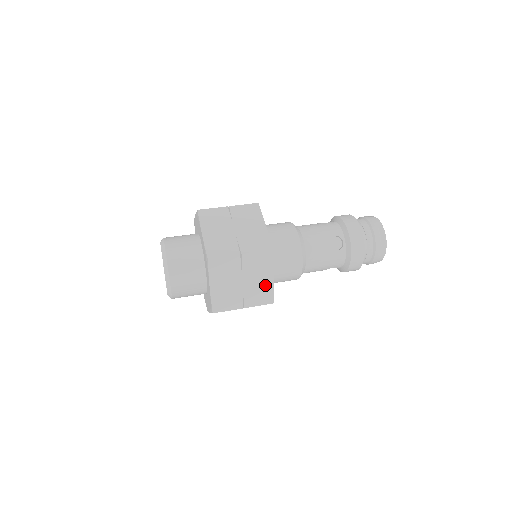
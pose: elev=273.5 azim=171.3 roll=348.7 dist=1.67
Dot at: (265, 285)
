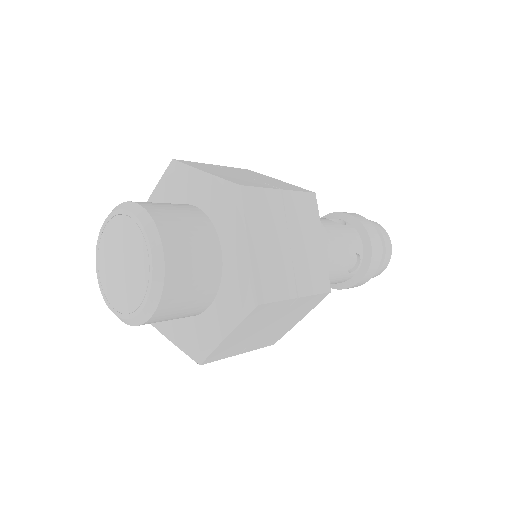
Dot at: (285, 328)
